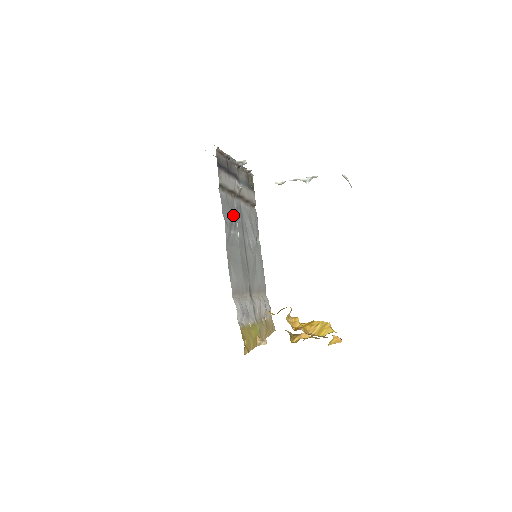
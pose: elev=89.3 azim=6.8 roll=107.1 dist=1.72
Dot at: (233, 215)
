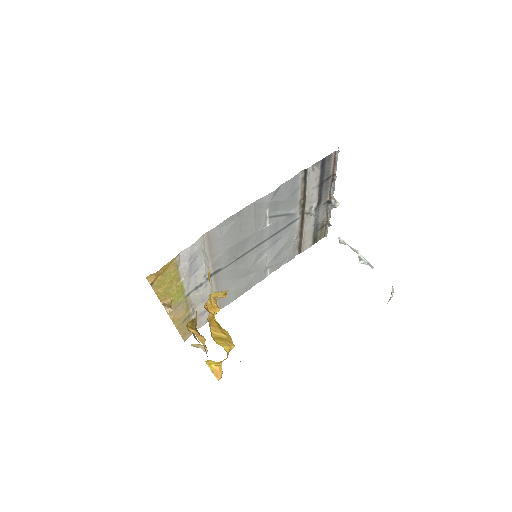
Dot at: (284, 209)
